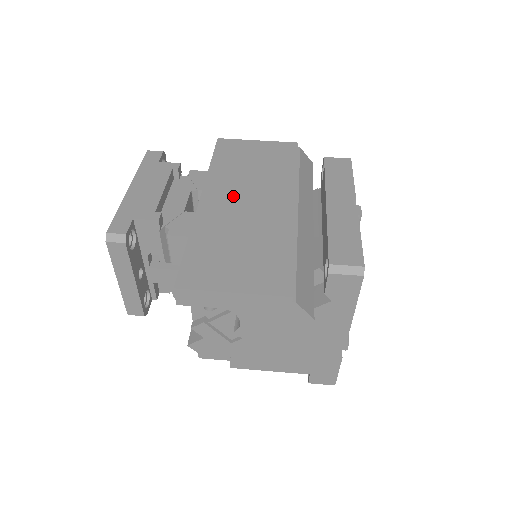
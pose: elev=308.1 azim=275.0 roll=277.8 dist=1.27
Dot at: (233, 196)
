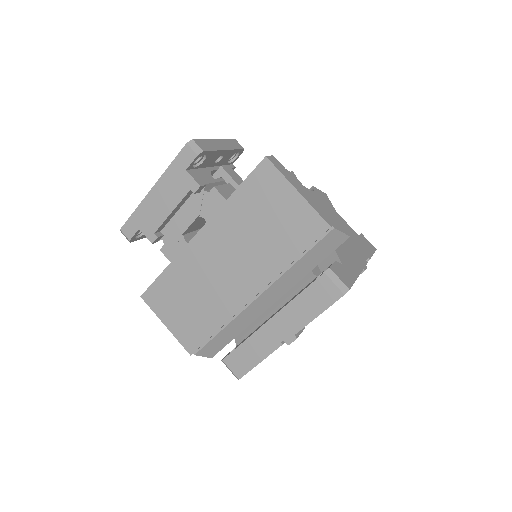
Dot at: (219, 251)
